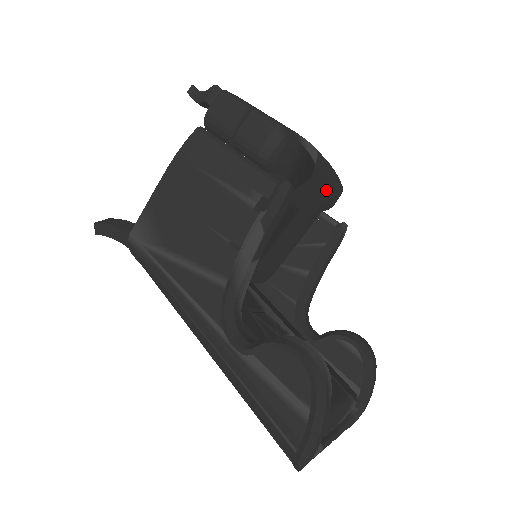
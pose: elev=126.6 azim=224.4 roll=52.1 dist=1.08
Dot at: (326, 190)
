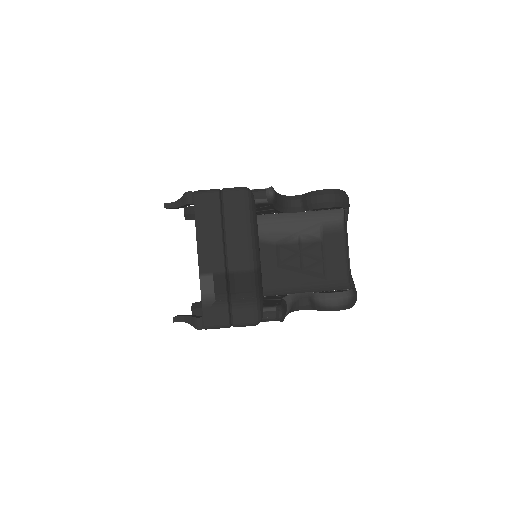
Dot at: (257, 230)
